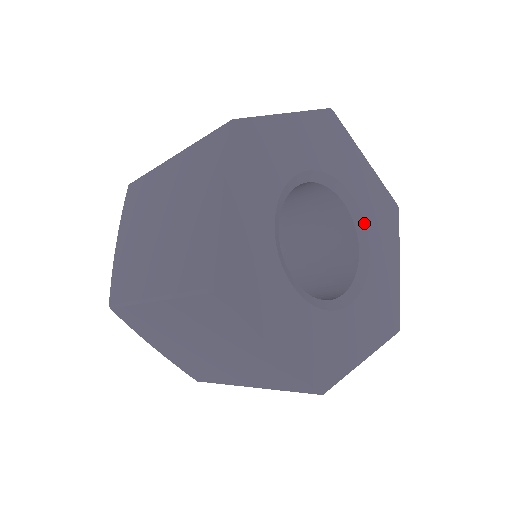
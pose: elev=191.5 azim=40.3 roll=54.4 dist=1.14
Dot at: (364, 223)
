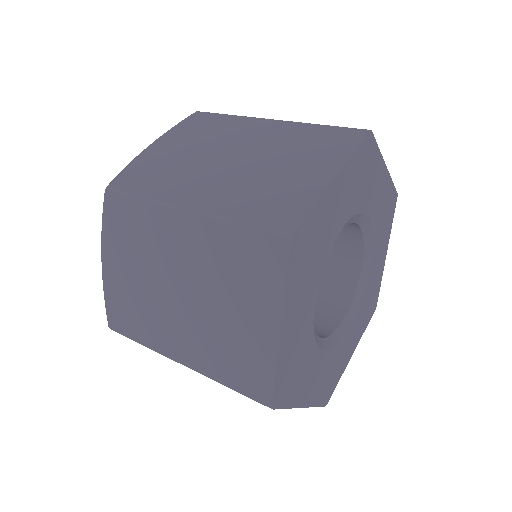
Dot at: (372, 238)
